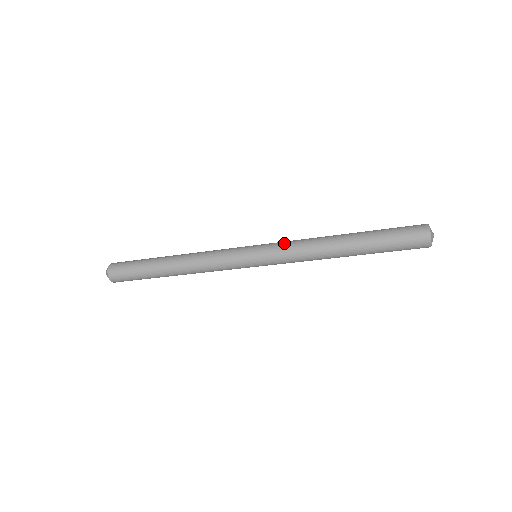
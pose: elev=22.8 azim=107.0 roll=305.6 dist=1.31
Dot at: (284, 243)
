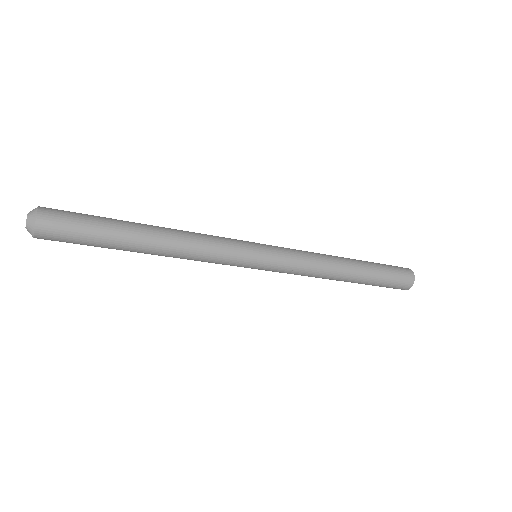
Dot at: (295, 254)
